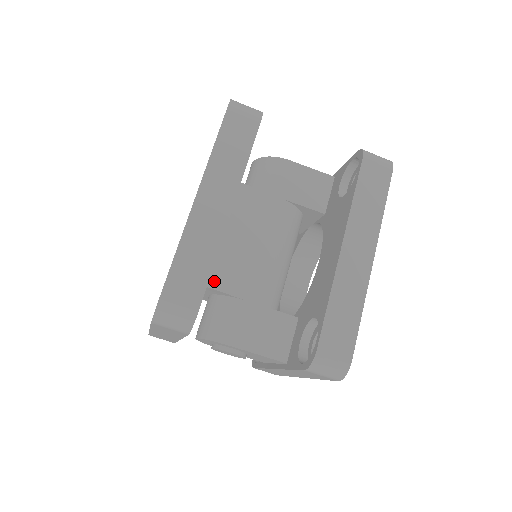
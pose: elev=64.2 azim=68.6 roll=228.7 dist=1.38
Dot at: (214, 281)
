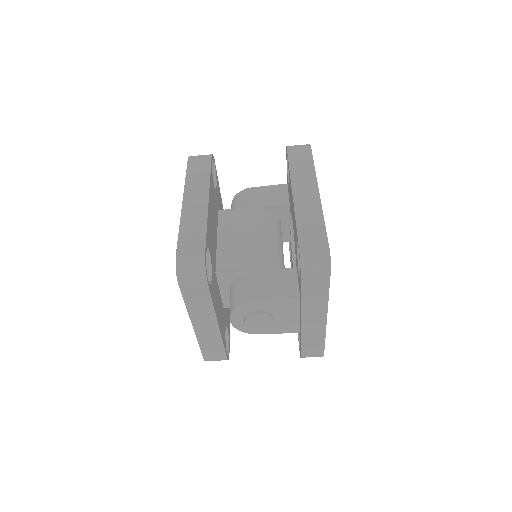
Dot at: (224, 268)
